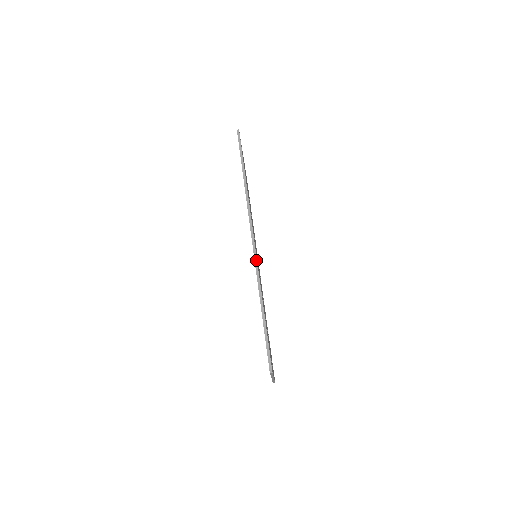
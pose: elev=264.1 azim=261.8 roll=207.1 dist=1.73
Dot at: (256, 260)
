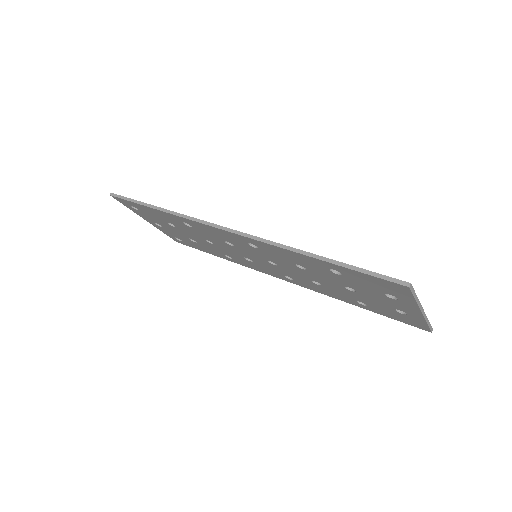
Dot at: (251, 236)
